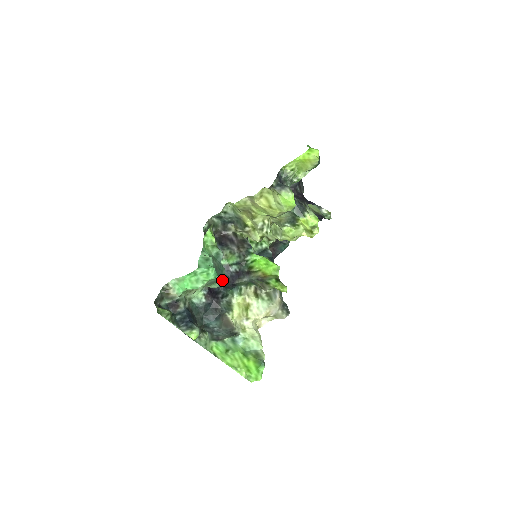
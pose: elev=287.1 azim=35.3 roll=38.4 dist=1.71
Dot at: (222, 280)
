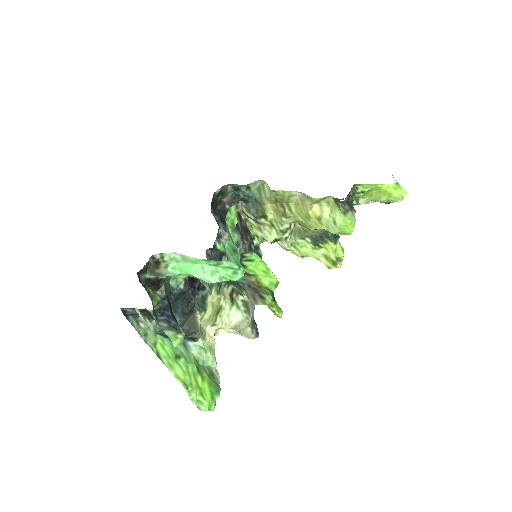
Dot at: occluded
